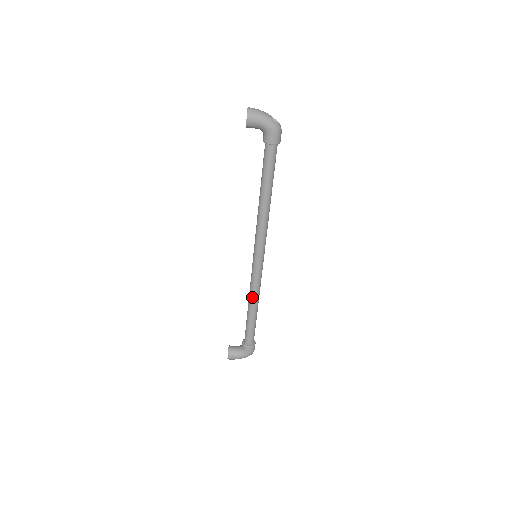
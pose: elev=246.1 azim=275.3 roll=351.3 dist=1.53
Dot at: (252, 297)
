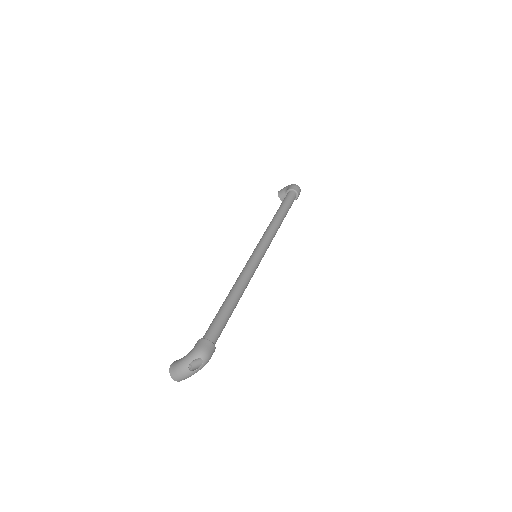
Dot at: occluded
